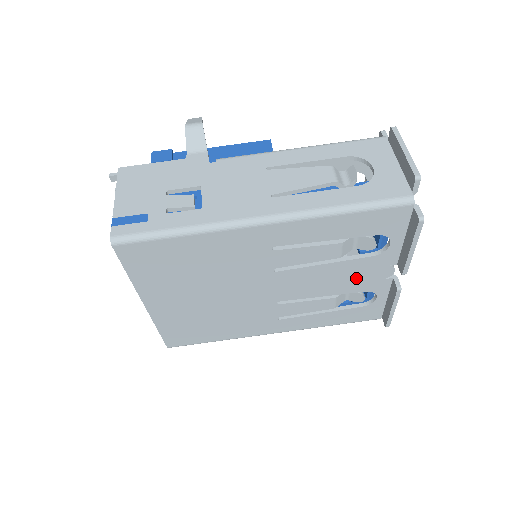
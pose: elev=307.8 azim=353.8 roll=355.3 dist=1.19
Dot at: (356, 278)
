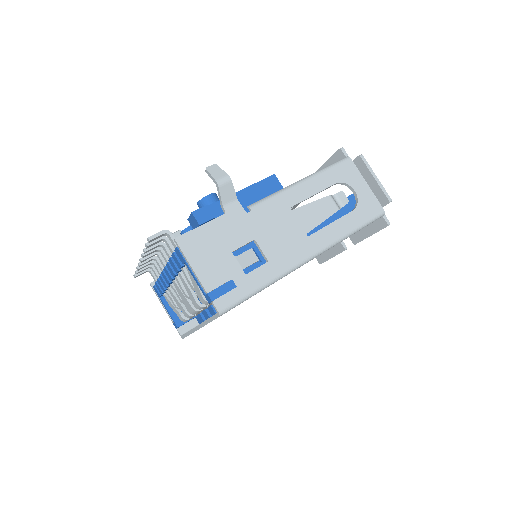
Dot at: occluded
